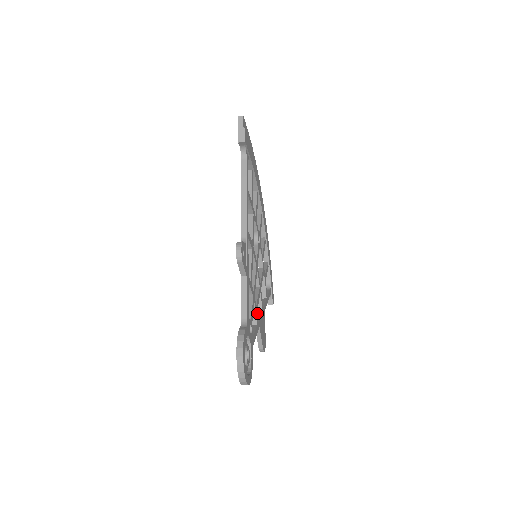
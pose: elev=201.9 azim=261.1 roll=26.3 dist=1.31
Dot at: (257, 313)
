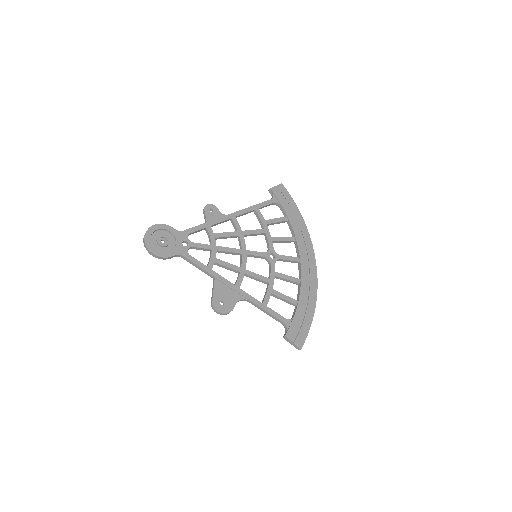
Dot at: (228, 282)
